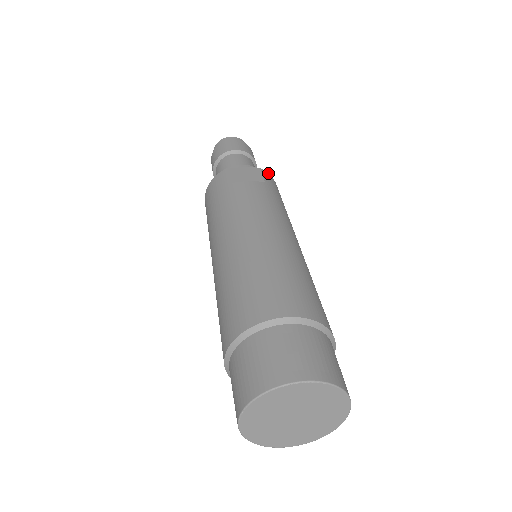
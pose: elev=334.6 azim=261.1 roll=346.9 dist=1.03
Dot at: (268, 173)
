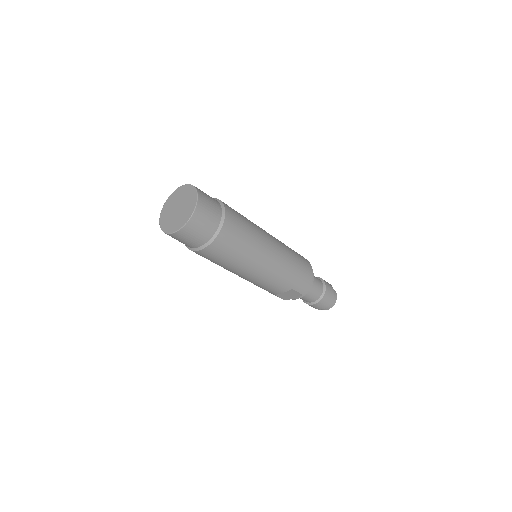
Dot at: occluded
